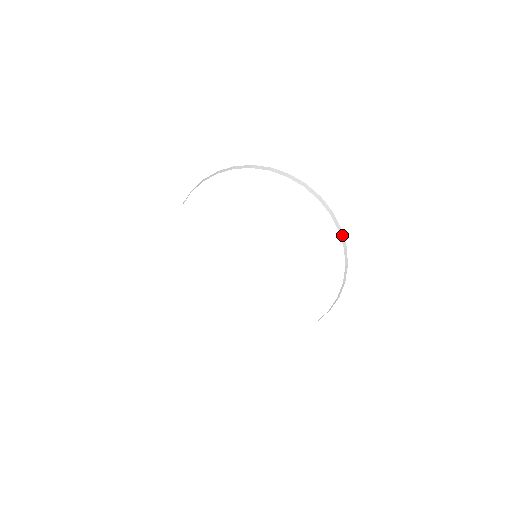
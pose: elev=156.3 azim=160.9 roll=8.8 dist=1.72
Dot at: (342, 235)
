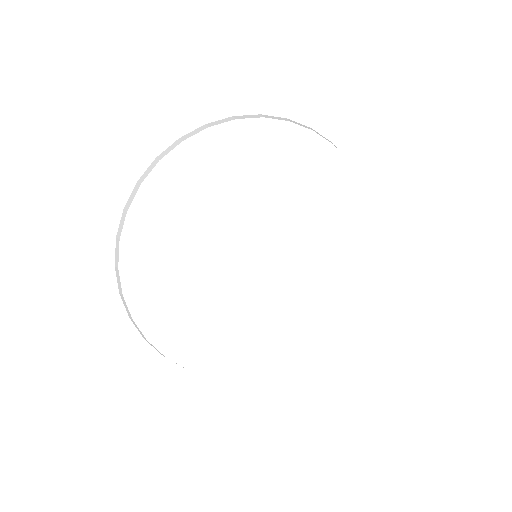
Dot at: occluded
